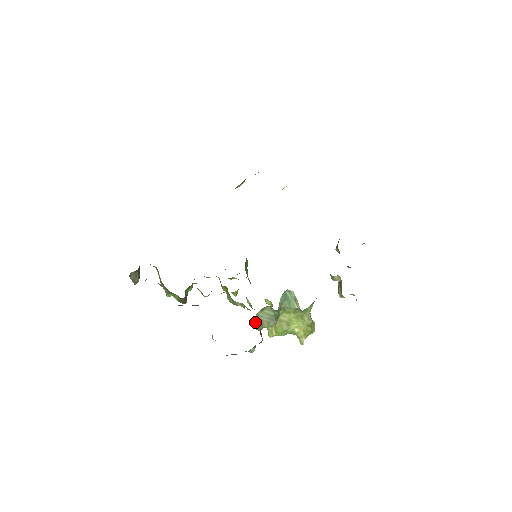
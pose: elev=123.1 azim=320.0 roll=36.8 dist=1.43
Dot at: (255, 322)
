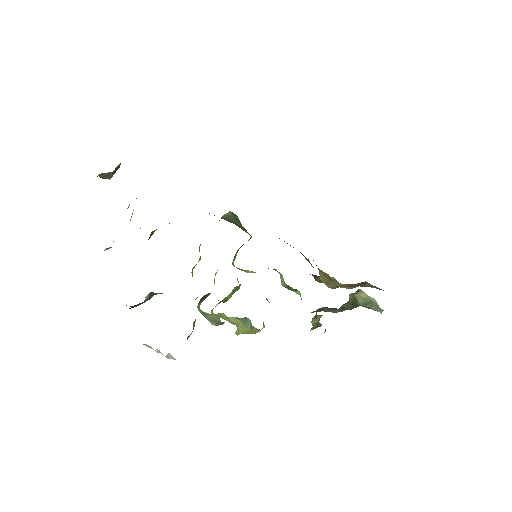
Dot at: (193, 322)
